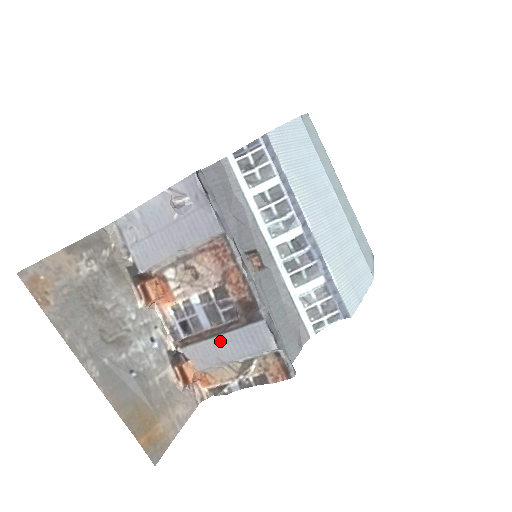
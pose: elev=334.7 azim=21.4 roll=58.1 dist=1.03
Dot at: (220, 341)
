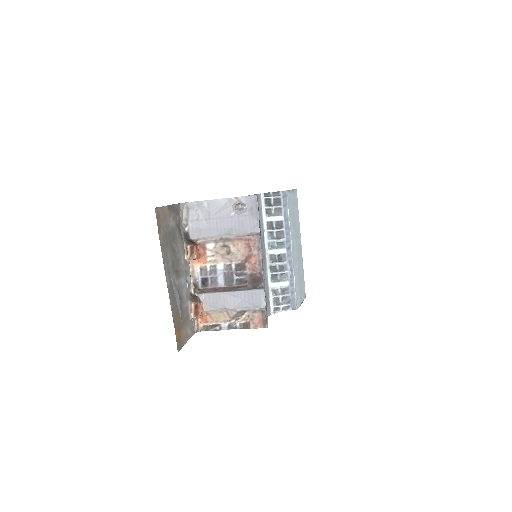
Dot at: (229, 295)
